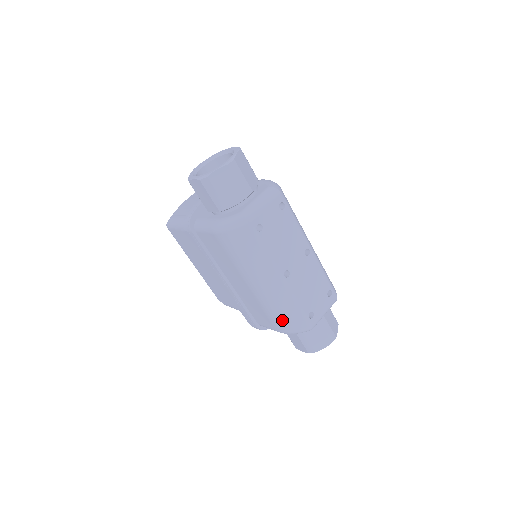
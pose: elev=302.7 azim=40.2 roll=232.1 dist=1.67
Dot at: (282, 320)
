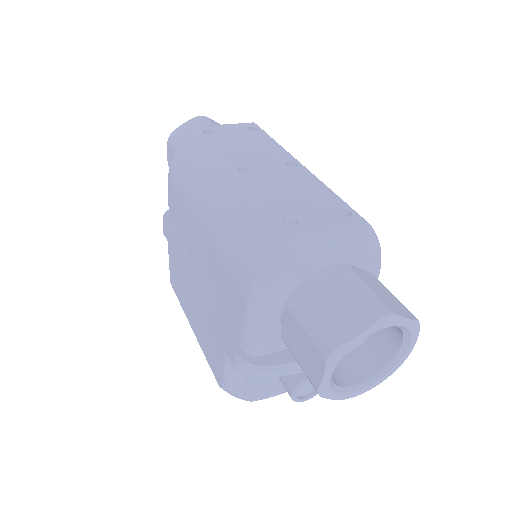
Dot at: (241, 254)
